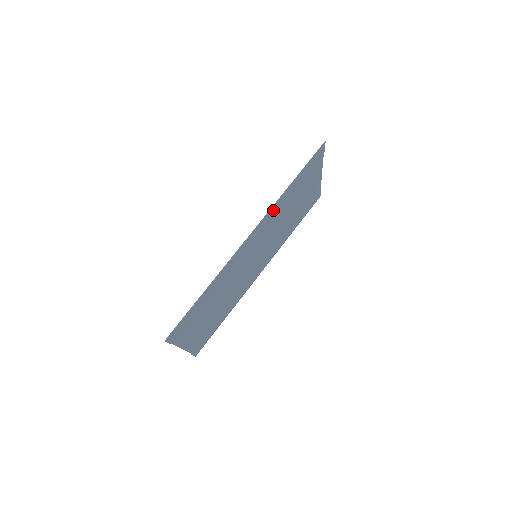
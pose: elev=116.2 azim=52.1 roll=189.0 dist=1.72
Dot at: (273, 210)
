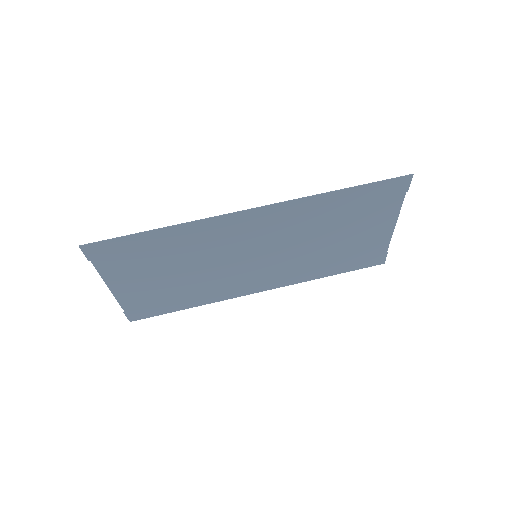
Dot at: (299, 206)
